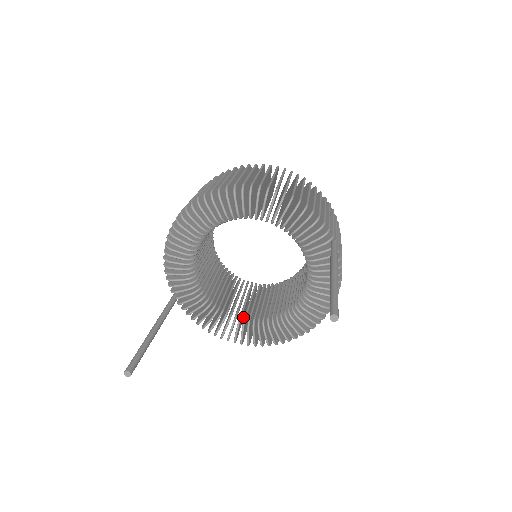
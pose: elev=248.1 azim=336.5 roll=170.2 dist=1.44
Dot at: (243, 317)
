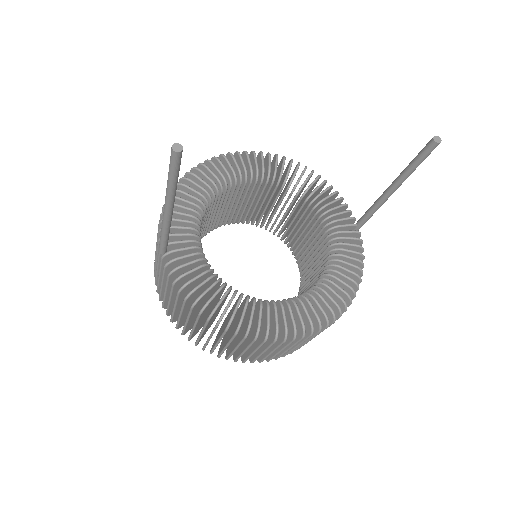
Dot at: occluded
